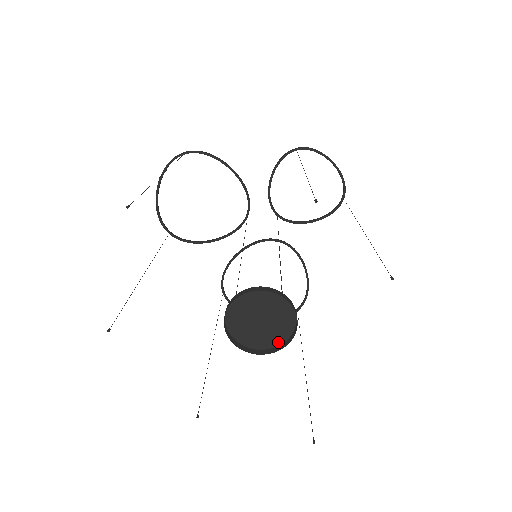
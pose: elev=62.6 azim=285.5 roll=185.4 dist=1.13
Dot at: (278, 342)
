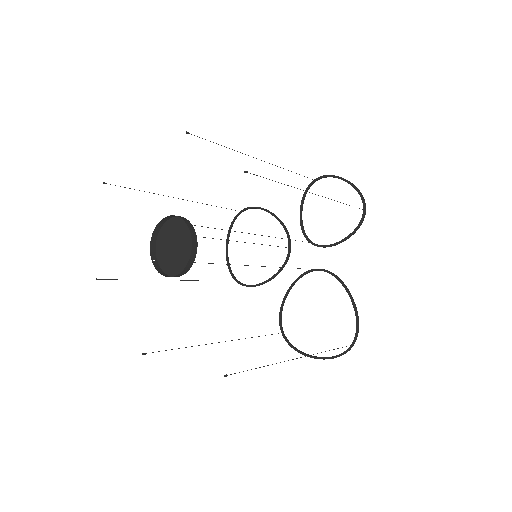
Dot at: (189, 266)
